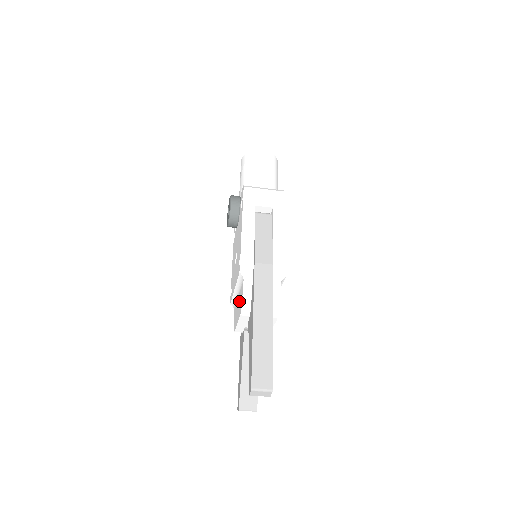
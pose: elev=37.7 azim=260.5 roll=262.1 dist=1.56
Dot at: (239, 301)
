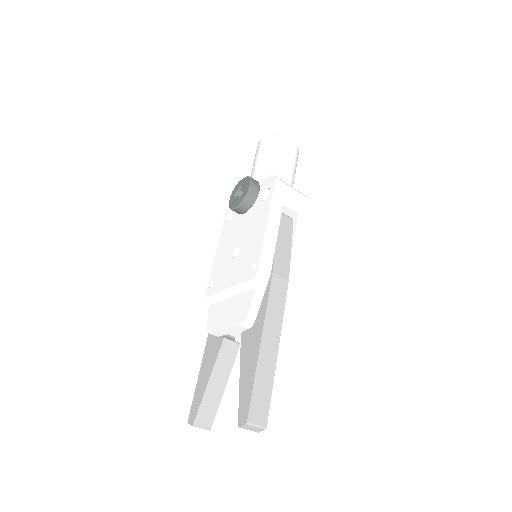
Dot at: (235, 306)
